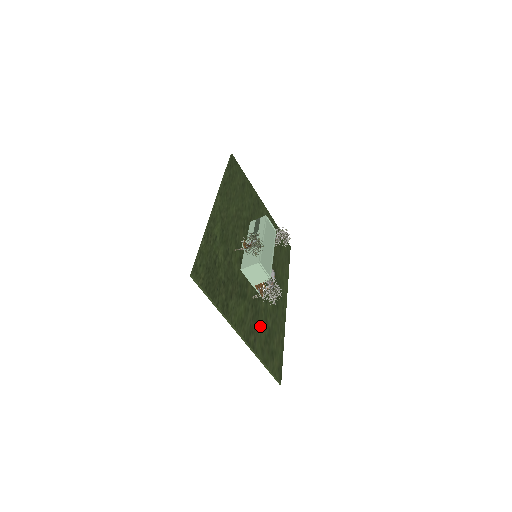
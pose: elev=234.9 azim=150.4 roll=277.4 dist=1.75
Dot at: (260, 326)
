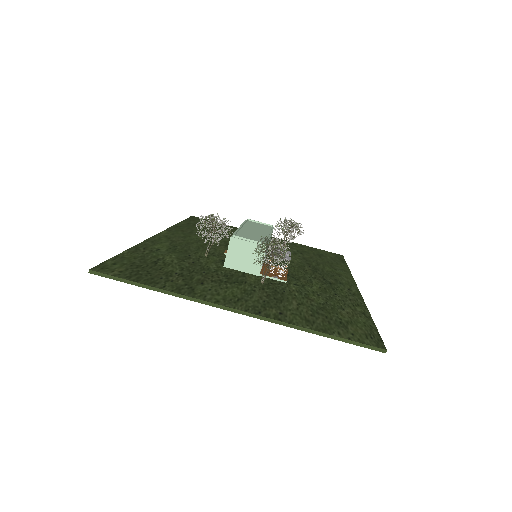
Dot at: (292, 302)
